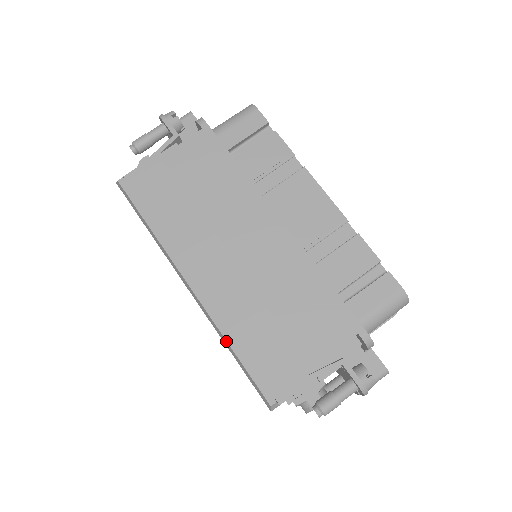
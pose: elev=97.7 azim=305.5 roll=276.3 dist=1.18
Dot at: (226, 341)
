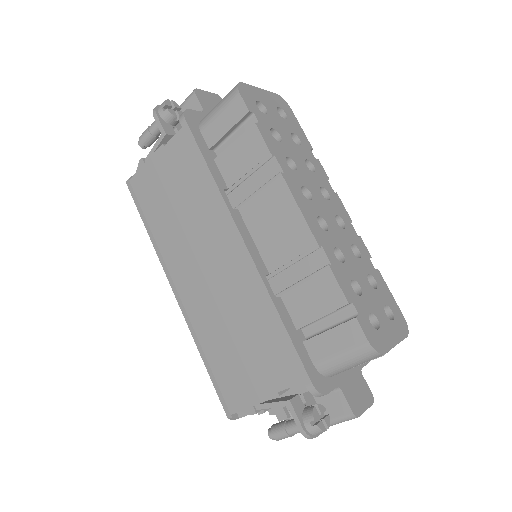
Dot at: (199, 351)
